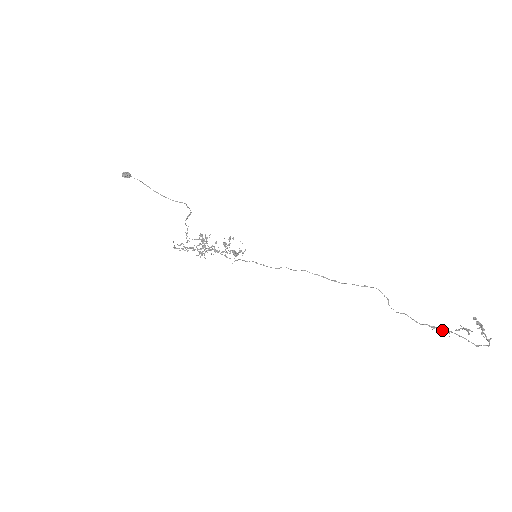
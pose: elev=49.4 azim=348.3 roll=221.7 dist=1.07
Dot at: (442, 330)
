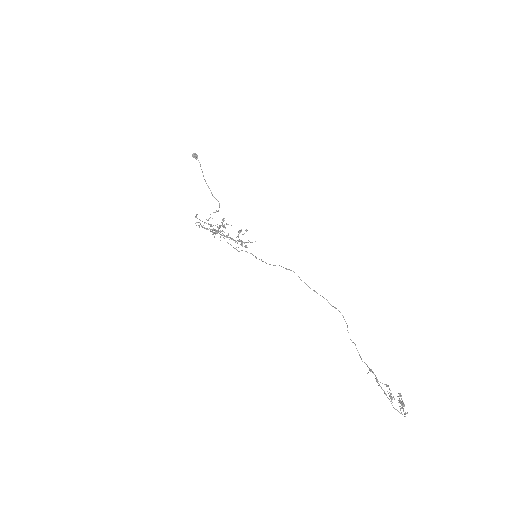
Dot at: occluded
